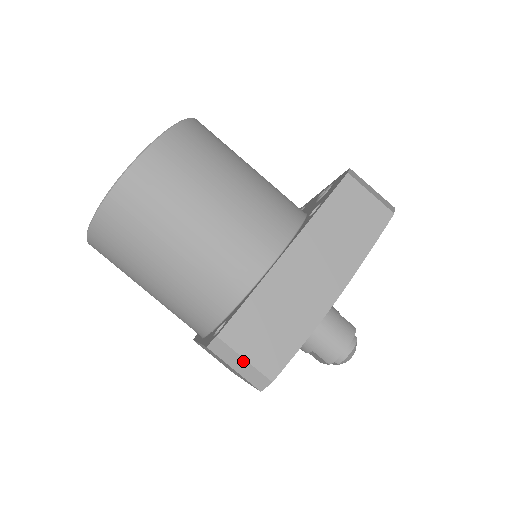
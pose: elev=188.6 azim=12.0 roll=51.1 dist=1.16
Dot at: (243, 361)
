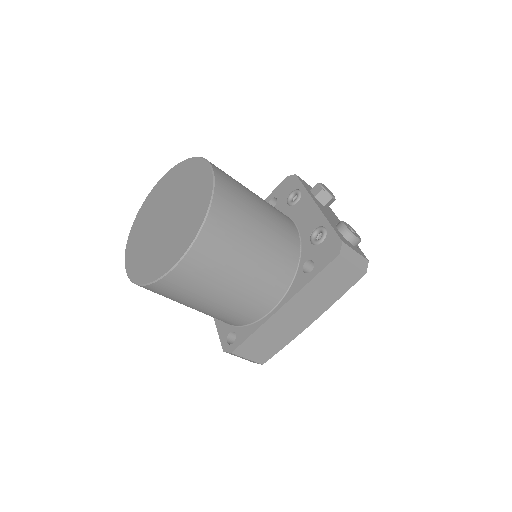
Dot at: (246, 359)
